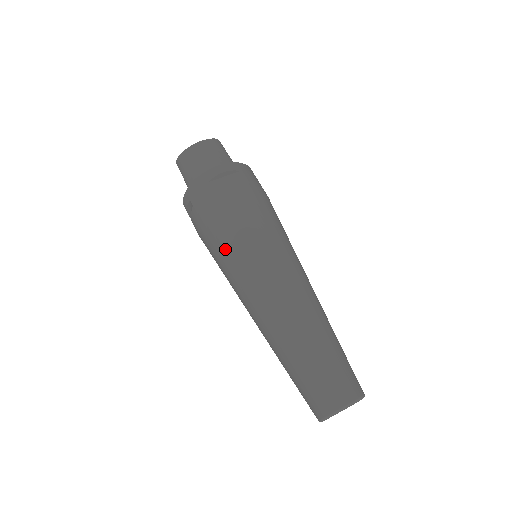
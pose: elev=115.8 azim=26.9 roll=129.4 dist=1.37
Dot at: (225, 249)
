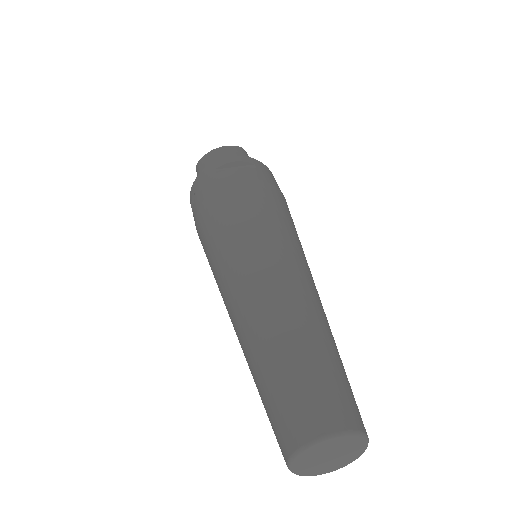
Dot at: (214, 233)
